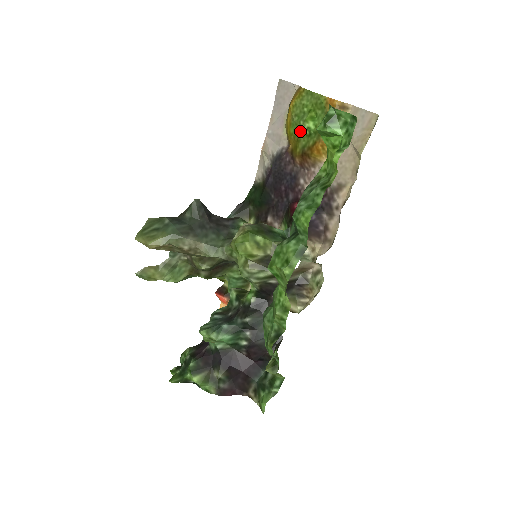
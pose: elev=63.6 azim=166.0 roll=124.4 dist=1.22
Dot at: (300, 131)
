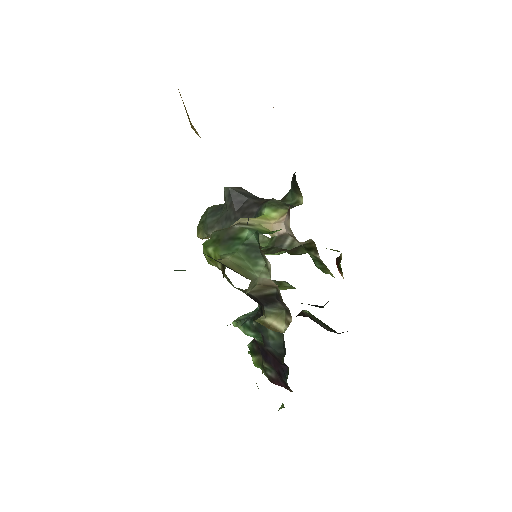
Dot at: occluded
